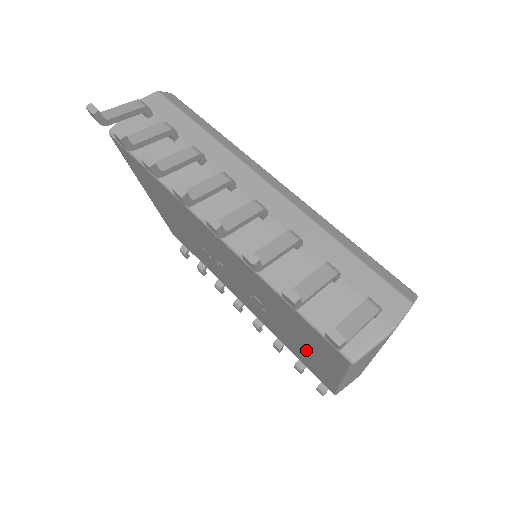
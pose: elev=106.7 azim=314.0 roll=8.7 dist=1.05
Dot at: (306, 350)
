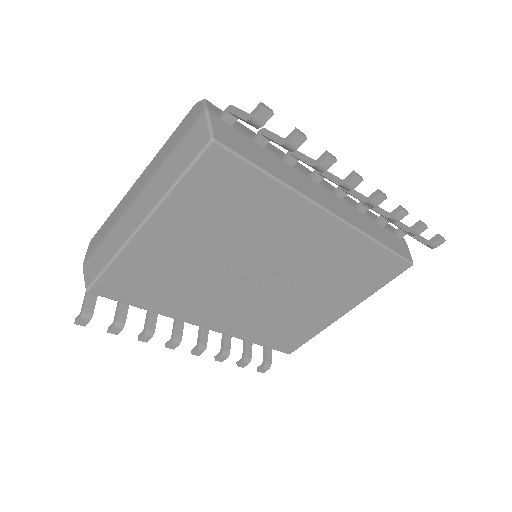
Dot at: (322, 306)
